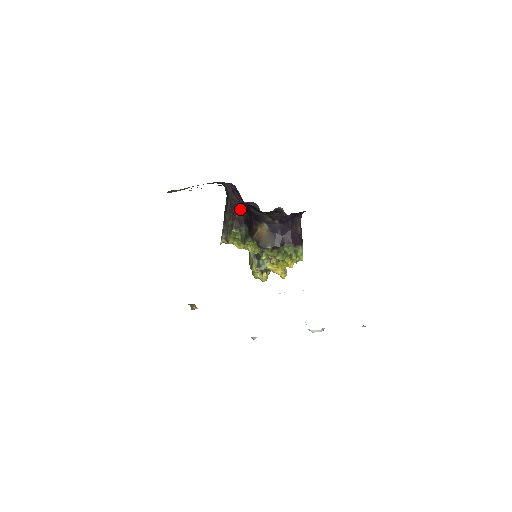
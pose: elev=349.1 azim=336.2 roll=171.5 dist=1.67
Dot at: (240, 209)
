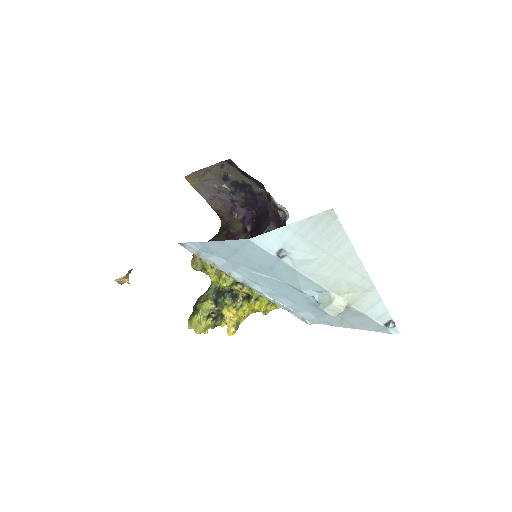
Dot at: (239, 236)
